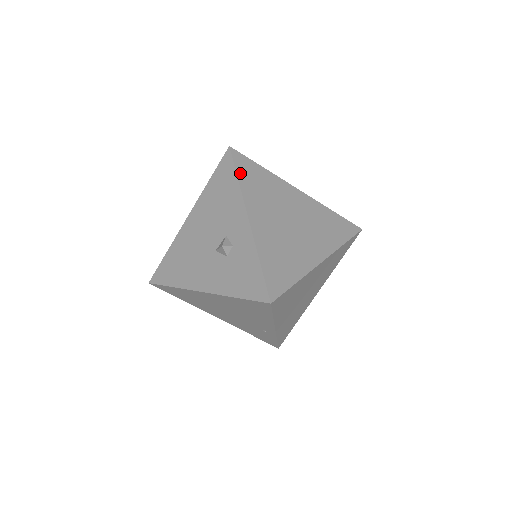
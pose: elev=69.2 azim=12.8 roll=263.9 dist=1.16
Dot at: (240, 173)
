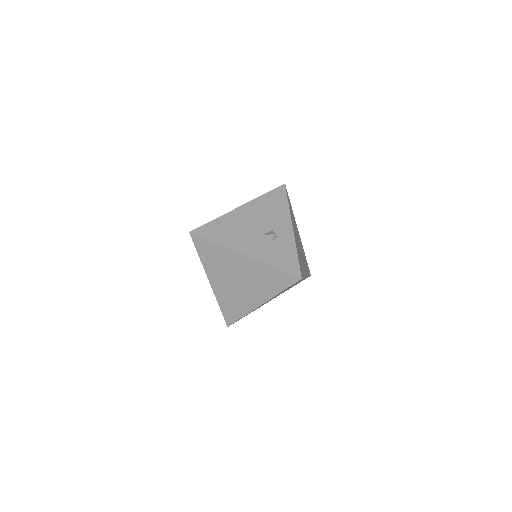
Dot at: (288, 201)
